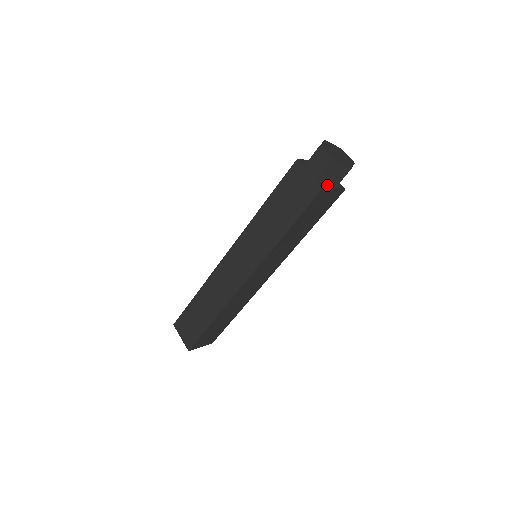
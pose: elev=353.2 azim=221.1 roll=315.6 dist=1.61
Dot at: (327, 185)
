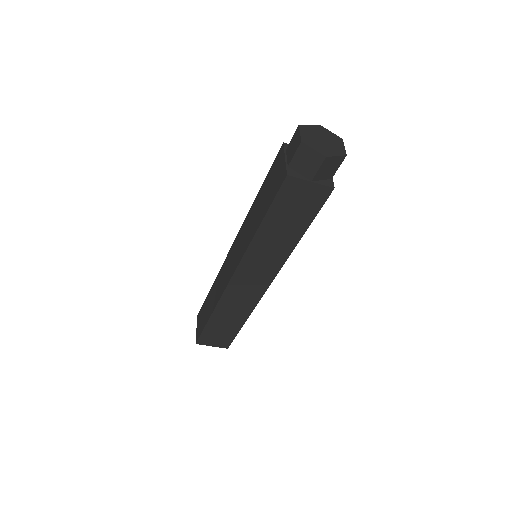
Dot at: (301, 175)
